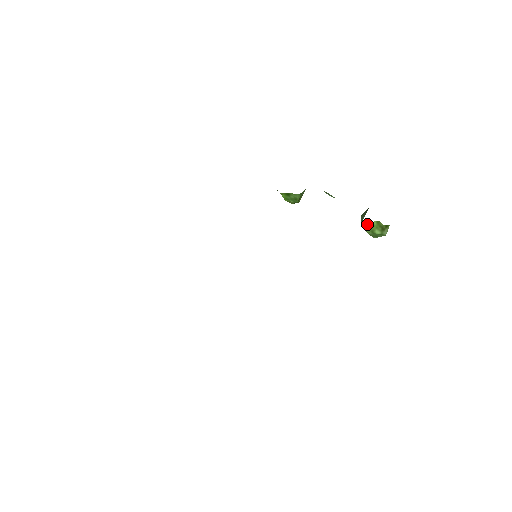
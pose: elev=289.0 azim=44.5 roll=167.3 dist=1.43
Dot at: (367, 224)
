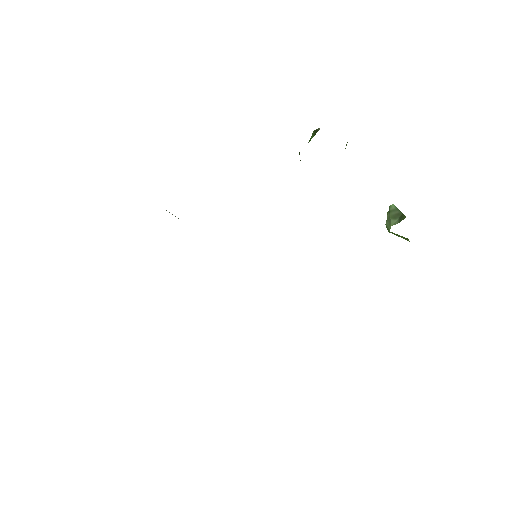
Dot at: (393, 233)
